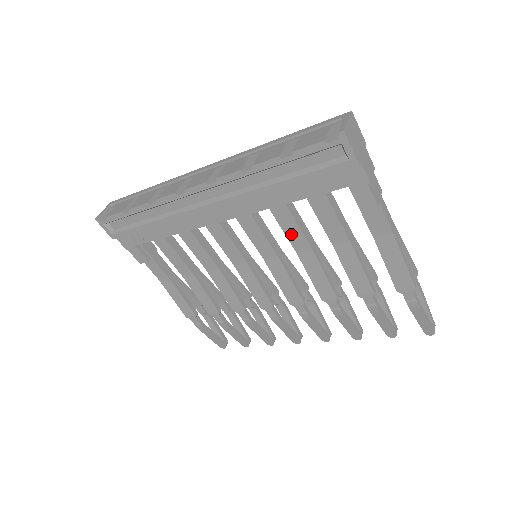
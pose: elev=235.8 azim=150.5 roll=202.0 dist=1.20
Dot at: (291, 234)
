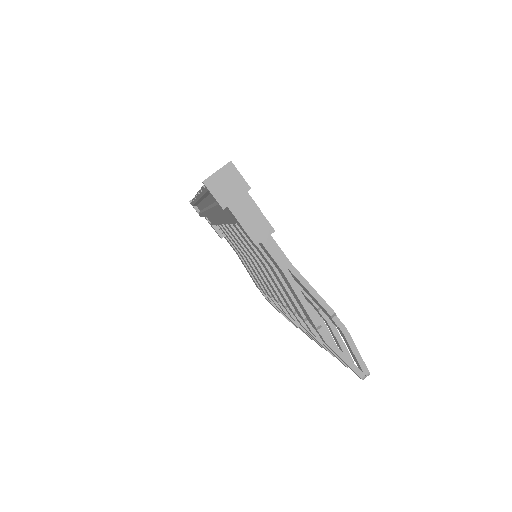
Dot at: (250, 247)
